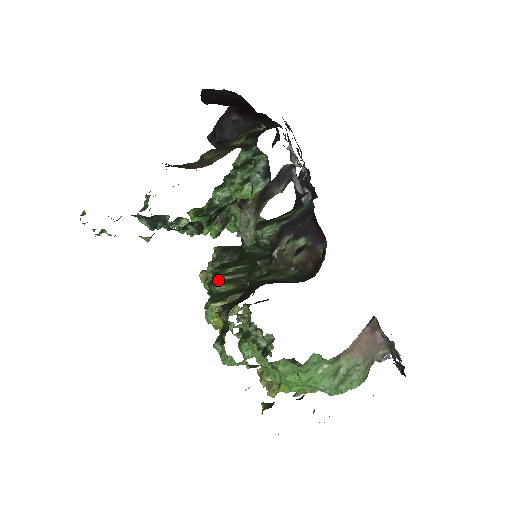
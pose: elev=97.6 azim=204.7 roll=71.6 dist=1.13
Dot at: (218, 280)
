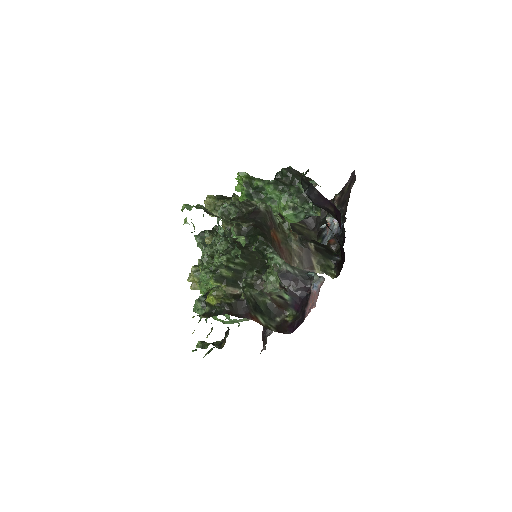
Dot at: (227, 265)
